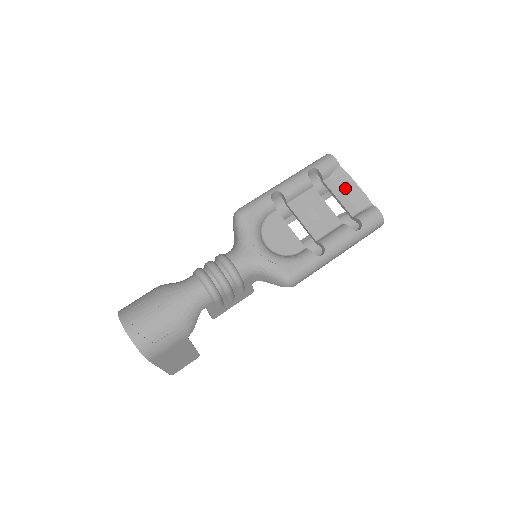
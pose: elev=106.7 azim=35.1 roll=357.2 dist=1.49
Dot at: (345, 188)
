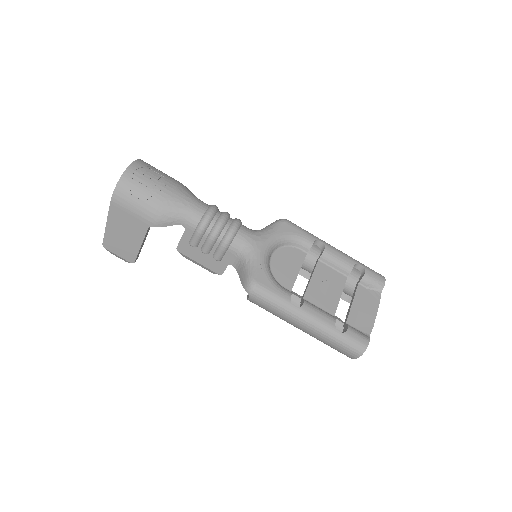
Dot at: (366, 305)
